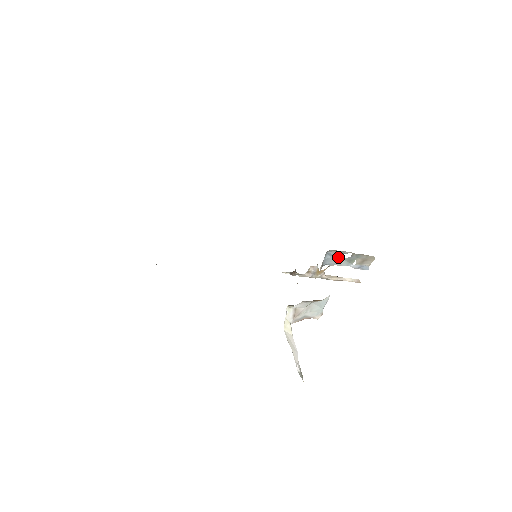
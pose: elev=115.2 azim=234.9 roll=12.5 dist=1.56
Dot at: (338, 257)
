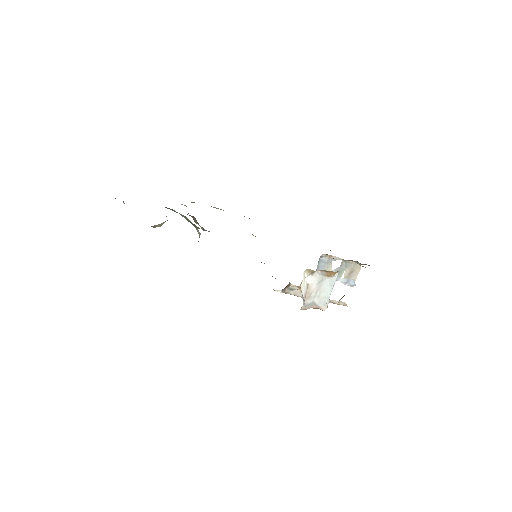
Dot at: (329, 267)
